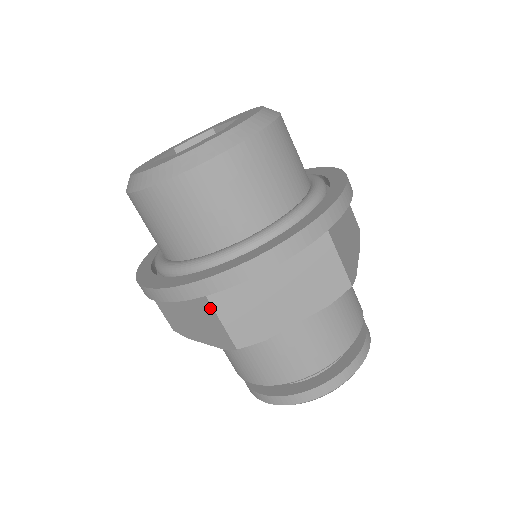
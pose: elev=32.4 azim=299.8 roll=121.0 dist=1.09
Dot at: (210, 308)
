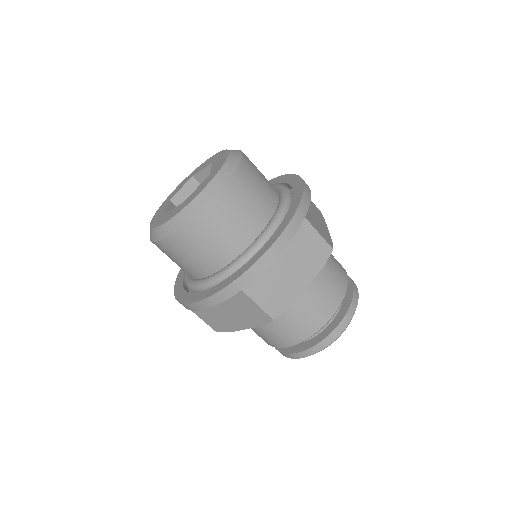
Dot at: (246, 298)
